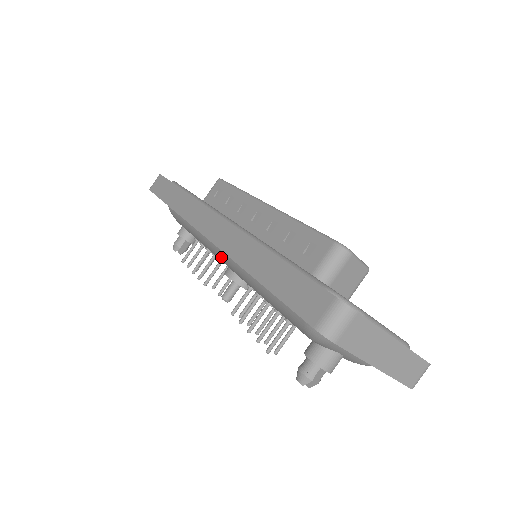
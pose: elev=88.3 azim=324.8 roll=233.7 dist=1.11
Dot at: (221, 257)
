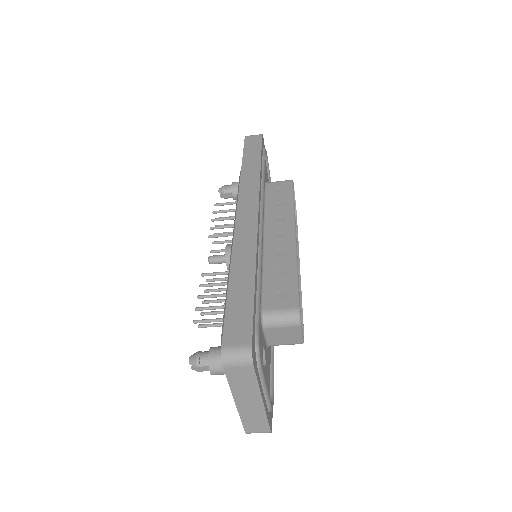
Dot at: occluded
